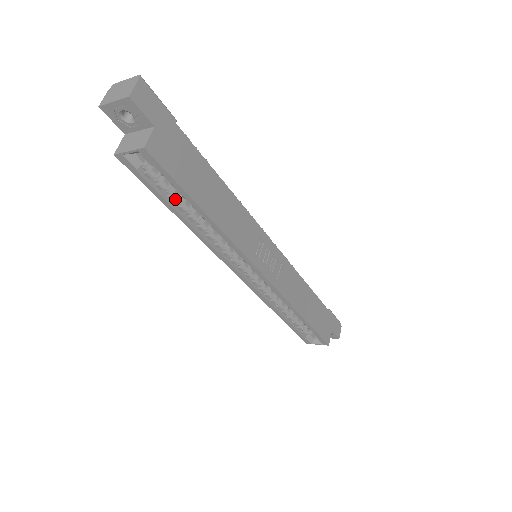
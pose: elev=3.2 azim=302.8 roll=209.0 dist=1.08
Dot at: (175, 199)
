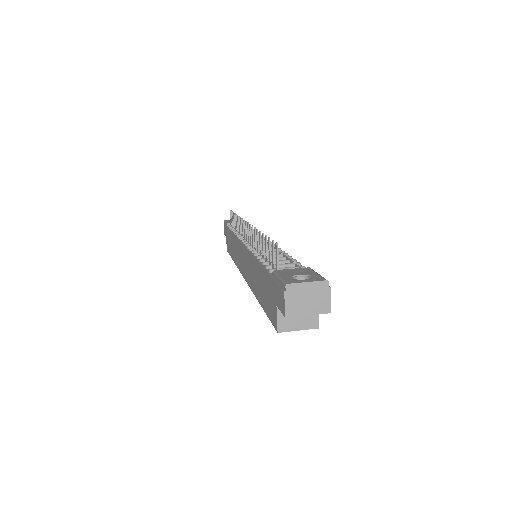
Dot at: occluded
